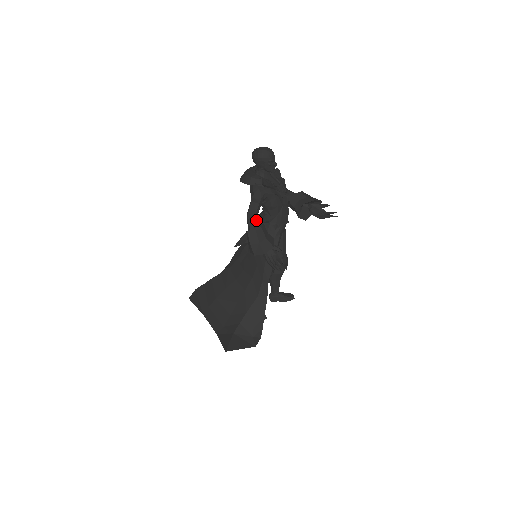
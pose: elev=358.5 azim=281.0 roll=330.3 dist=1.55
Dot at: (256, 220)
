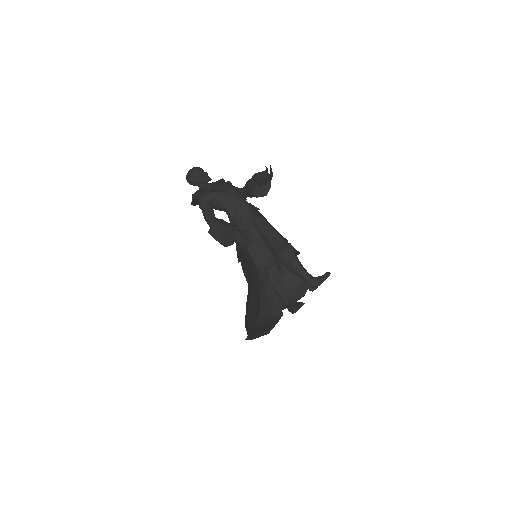
Dot at: (212, 220)
